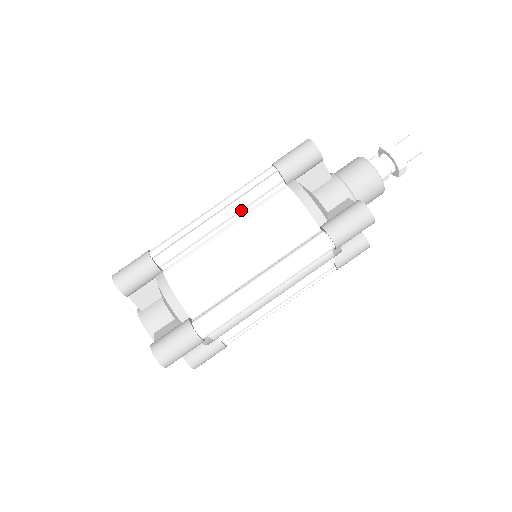
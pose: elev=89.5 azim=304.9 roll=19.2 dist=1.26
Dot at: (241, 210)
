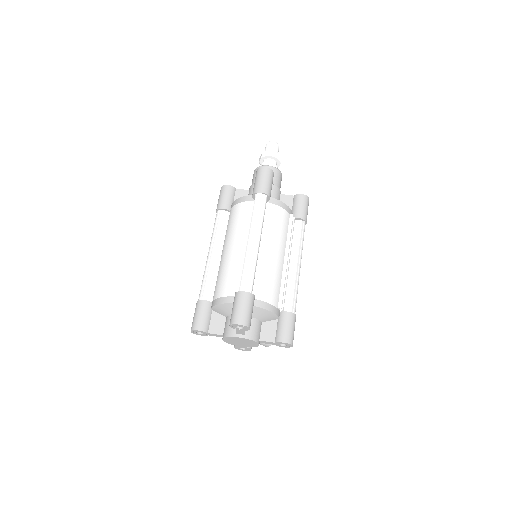
Dot at: (221, 241)
